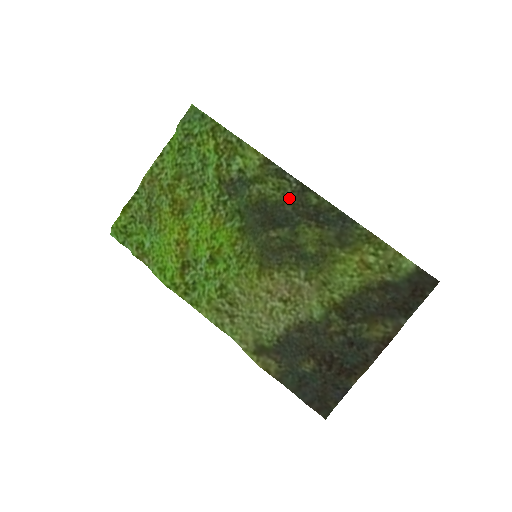
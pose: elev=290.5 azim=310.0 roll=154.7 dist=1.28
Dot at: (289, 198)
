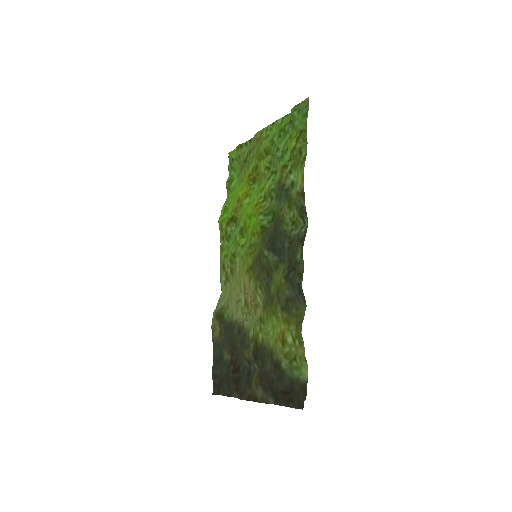
Dot at: (292, 237)
